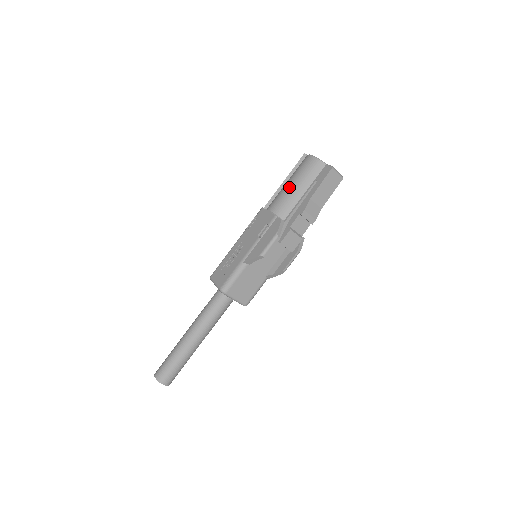
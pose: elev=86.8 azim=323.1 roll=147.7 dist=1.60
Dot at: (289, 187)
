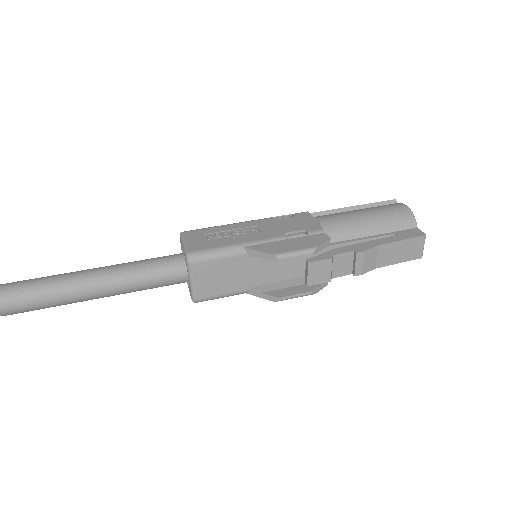
Dot at: (359, 215)
